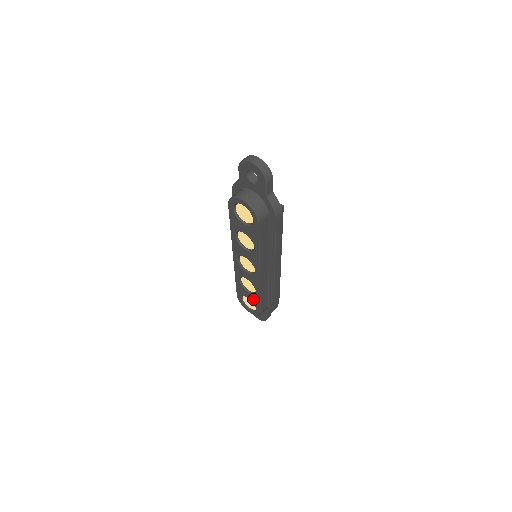
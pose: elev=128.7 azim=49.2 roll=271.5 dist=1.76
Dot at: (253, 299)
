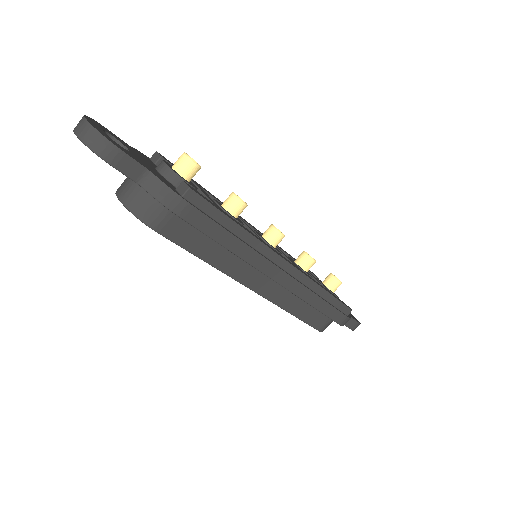
Dot at: occluded
